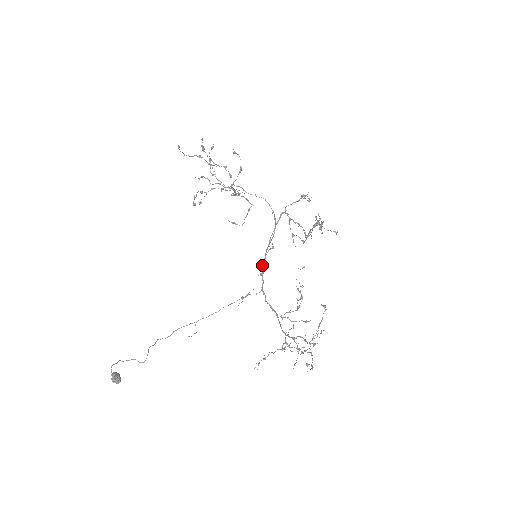
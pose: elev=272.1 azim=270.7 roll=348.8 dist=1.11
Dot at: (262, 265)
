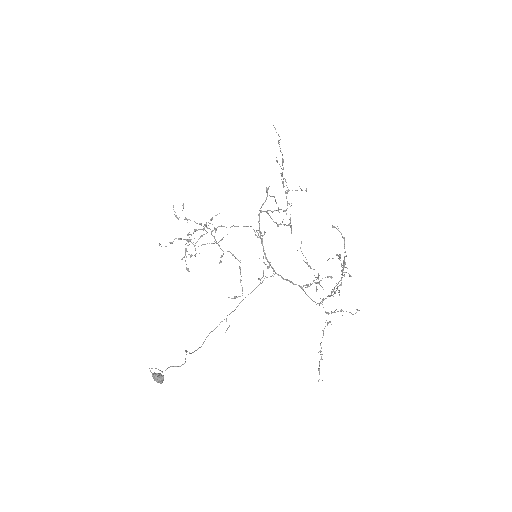
Dot at: occluded
